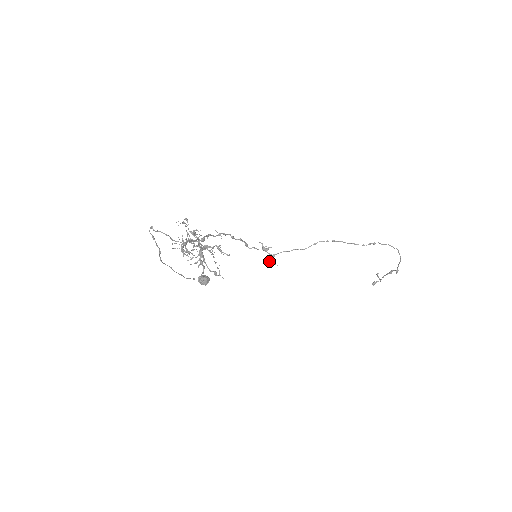
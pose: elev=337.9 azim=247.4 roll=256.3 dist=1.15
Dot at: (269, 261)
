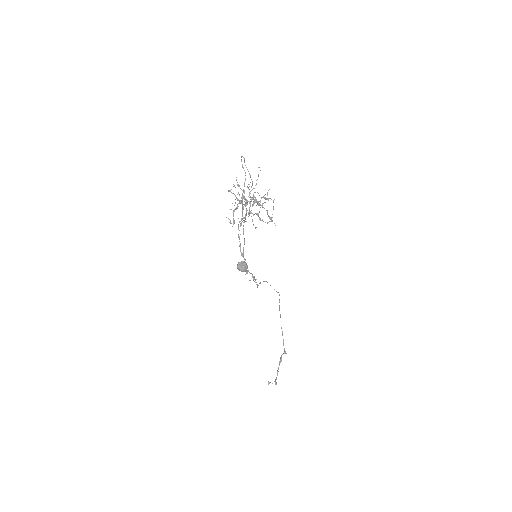
Dot at: occluded
